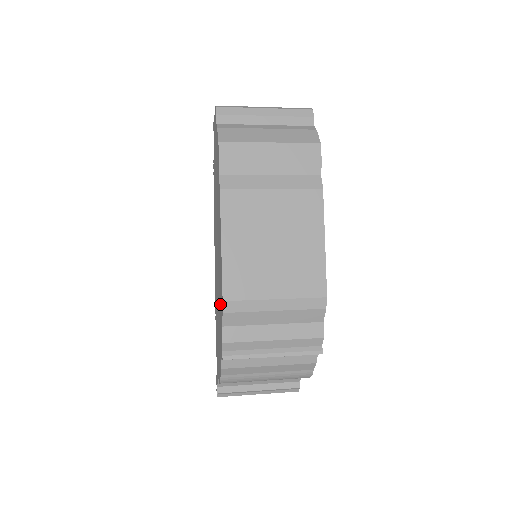
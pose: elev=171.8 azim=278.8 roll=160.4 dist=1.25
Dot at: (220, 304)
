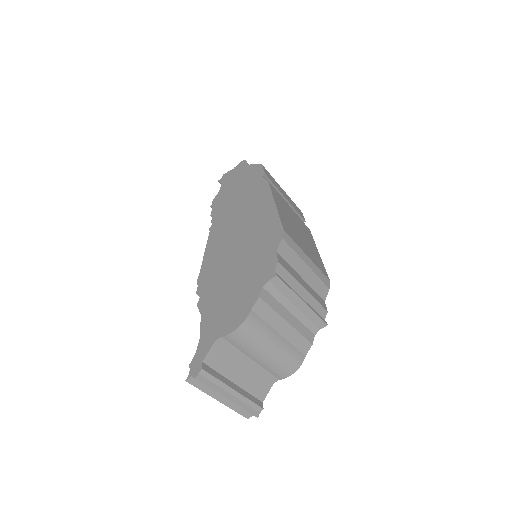
Dot at: (261, 247)
